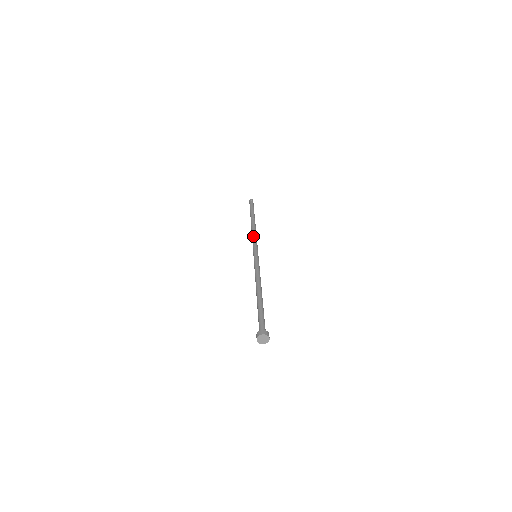
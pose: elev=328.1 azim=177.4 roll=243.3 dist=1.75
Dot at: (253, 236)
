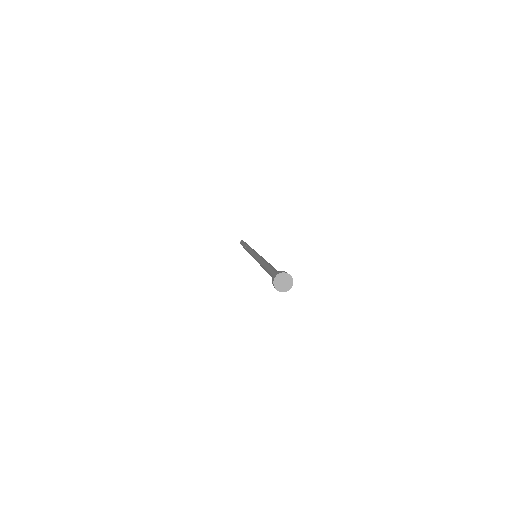
Dot at: occluded
